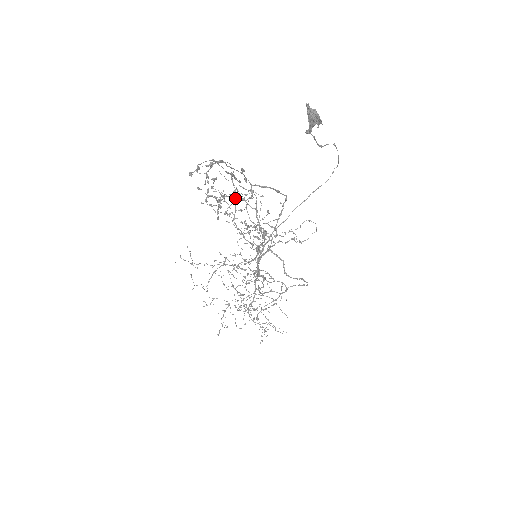
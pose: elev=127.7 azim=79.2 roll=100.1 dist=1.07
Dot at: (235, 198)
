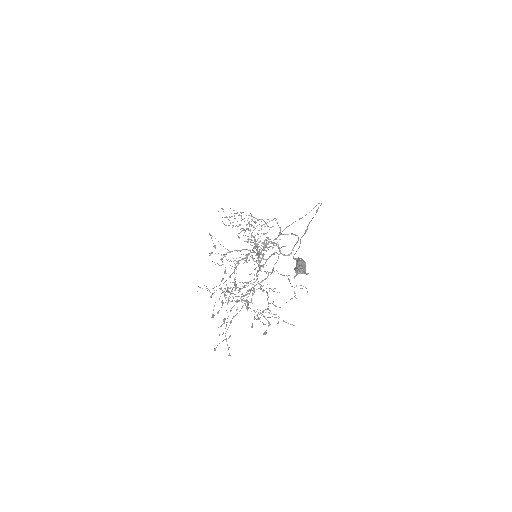
Dot at: occluded
